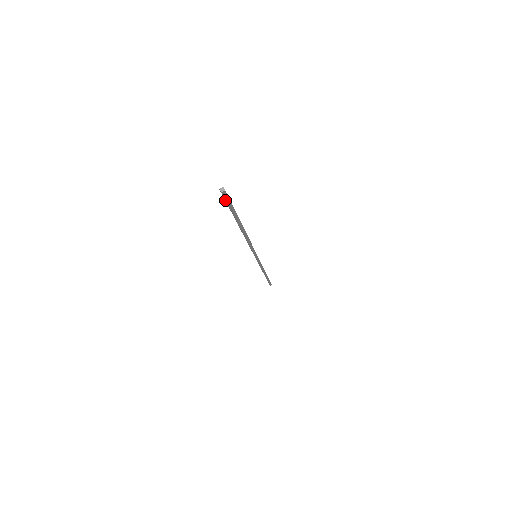
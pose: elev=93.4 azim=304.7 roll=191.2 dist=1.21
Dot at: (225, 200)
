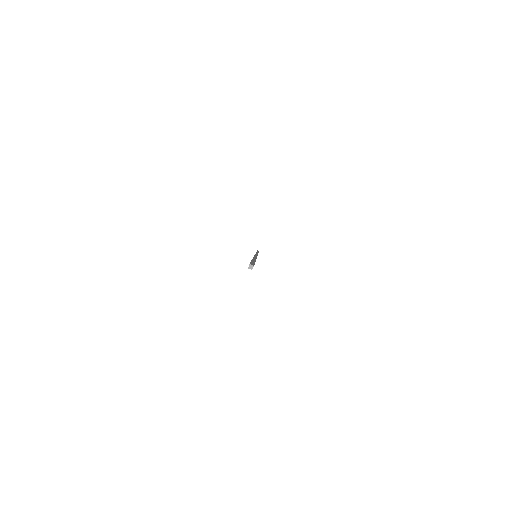
Dot at: occluded
